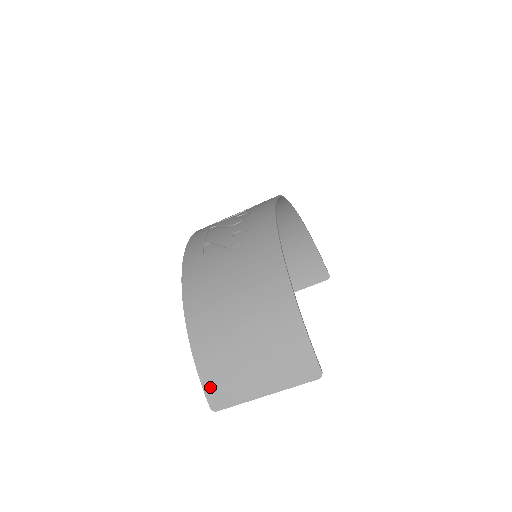
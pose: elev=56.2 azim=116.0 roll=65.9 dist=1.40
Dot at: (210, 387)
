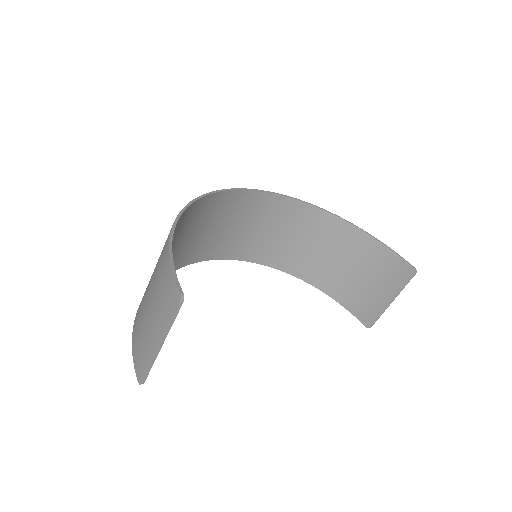
Dot at: (136, 360)
